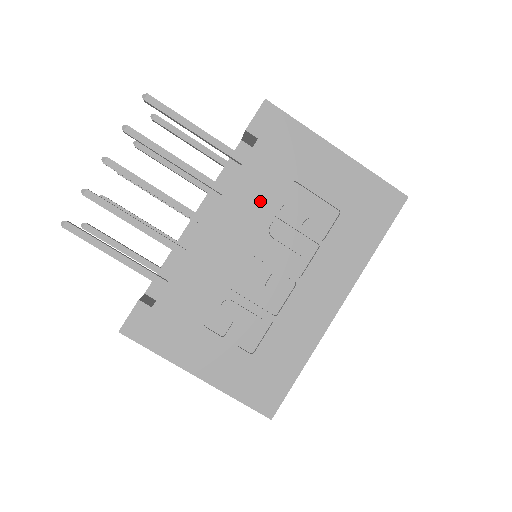
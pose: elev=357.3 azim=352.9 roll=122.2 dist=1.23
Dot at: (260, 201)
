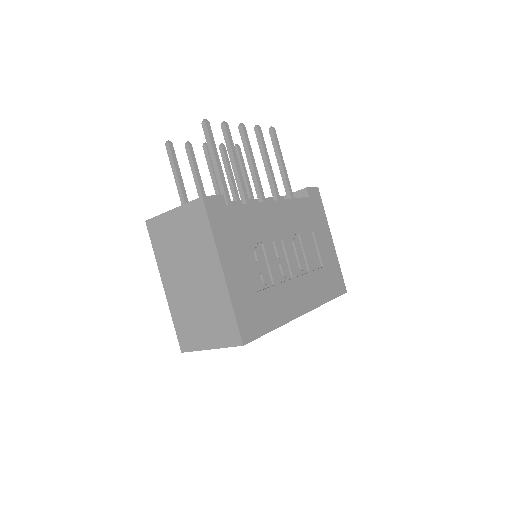
Dot at: (297, 221)
